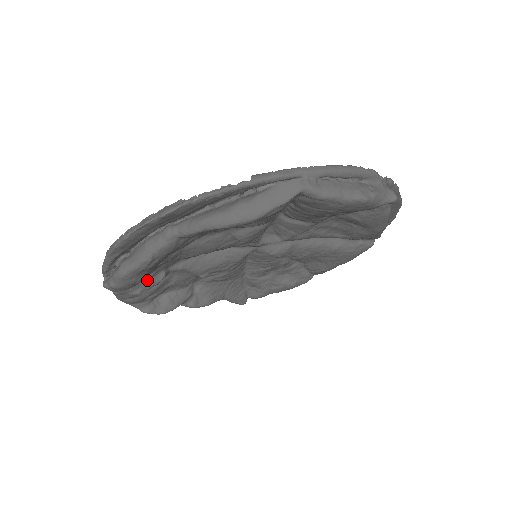
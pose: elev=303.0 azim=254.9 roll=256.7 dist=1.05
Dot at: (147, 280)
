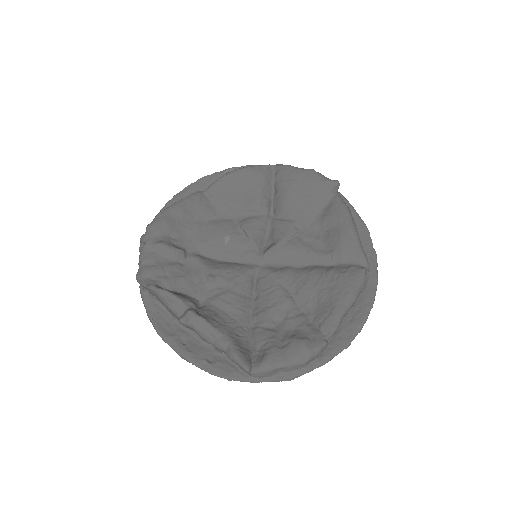
Dot at: (170, 241)
